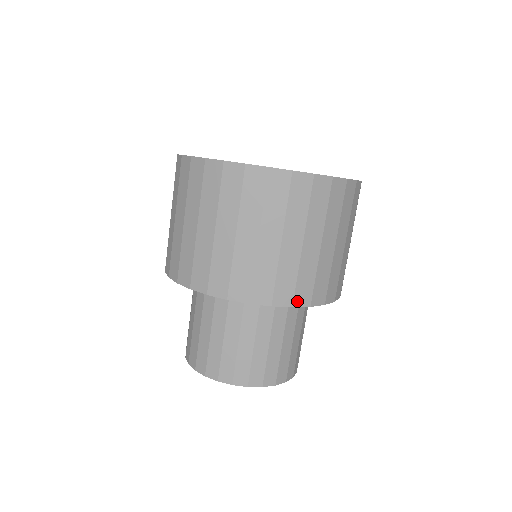
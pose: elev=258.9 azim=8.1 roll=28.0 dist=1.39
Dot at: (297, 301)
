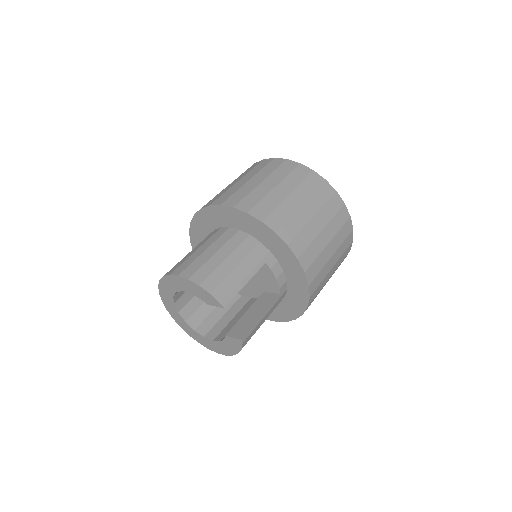
Dot at: (215, 203)
